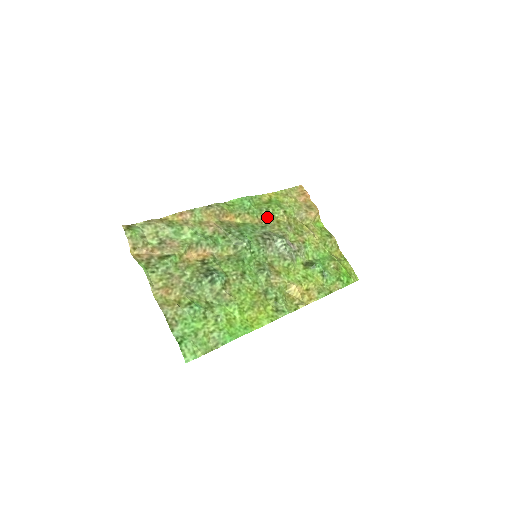
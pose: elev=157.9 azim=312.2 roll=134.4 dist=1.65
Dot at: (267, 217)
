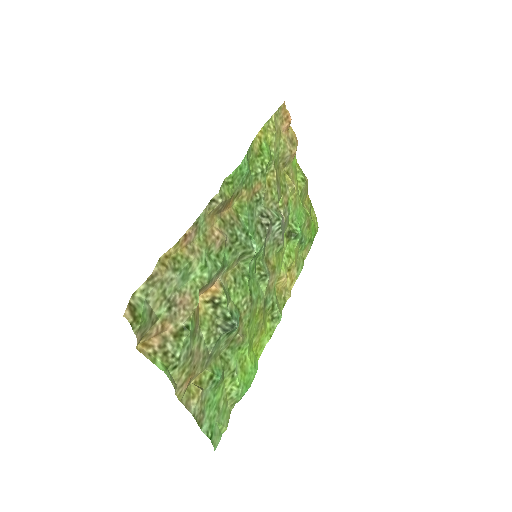
Dot at: (261, 183)
